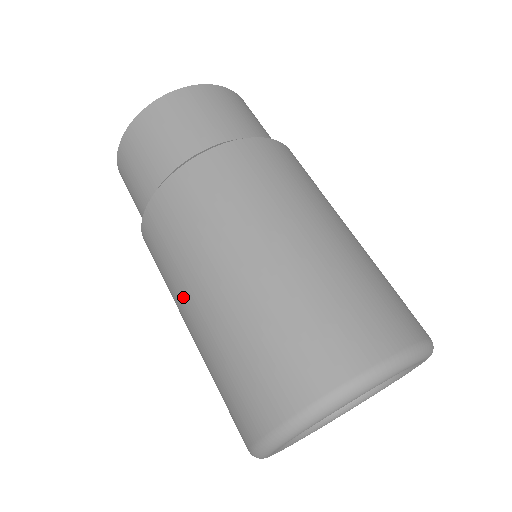
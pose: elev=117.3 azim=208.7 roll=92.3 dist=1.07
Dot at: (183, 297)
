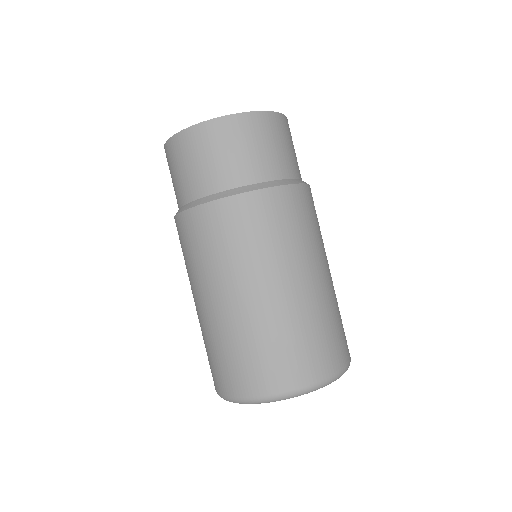
Dot at: (194, 289)
